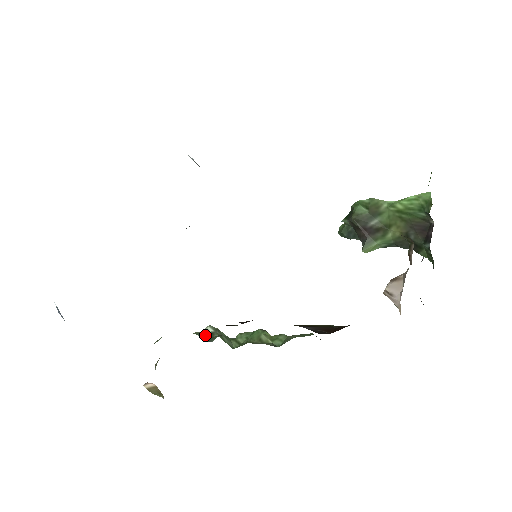
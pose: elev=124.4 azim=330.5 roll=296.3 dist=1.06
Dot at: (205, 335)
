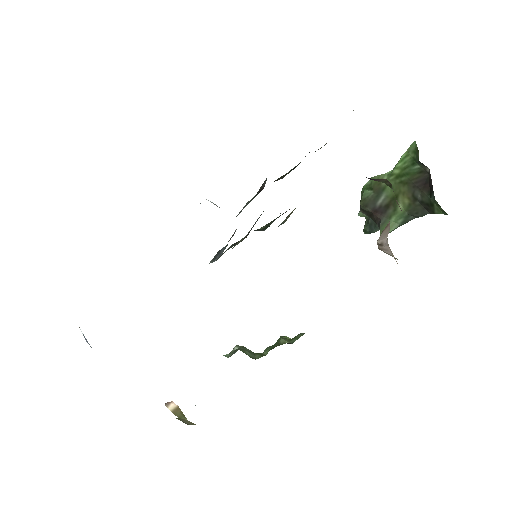
Dot at: (230, 354)
